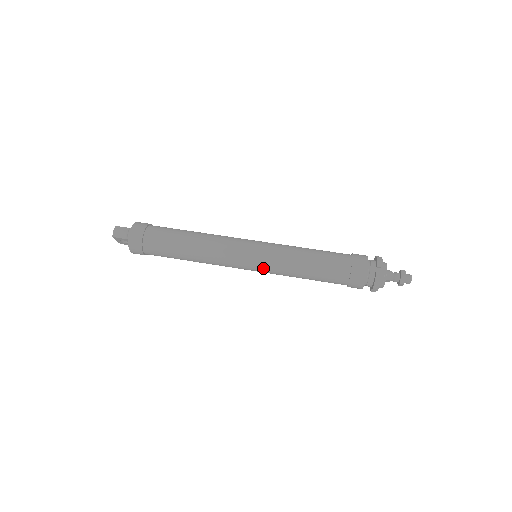
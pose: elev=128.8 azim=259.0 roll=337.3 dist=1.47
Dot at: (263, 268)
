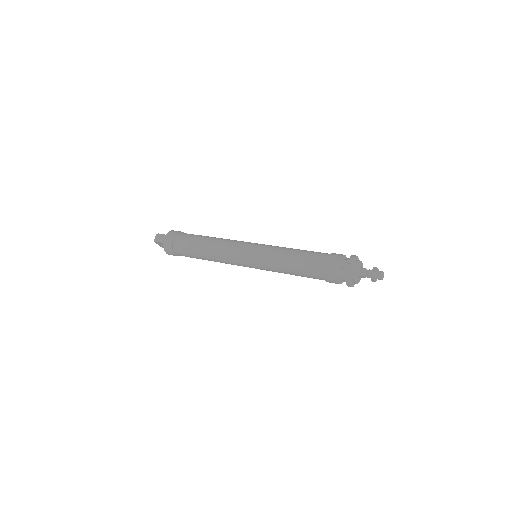
Dot at: (258, 265)
